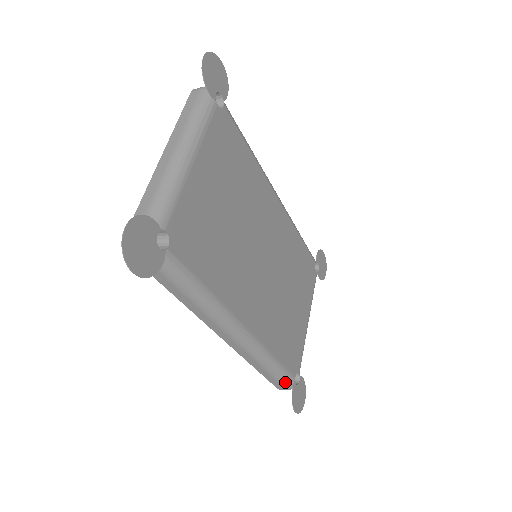
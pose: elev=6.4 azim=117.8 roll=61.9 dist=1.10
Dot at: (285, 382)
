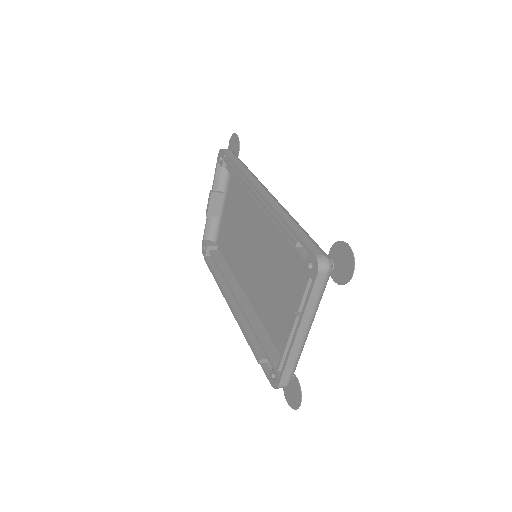
Dot at: occluded
